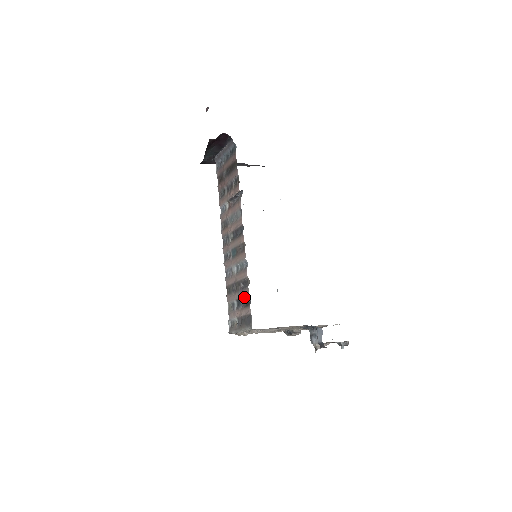
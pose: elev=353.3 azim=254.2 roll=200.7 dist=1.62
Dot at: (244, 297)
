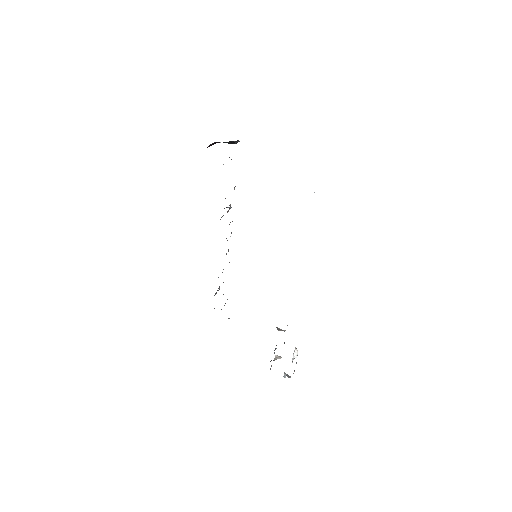
Dot at: occluded
